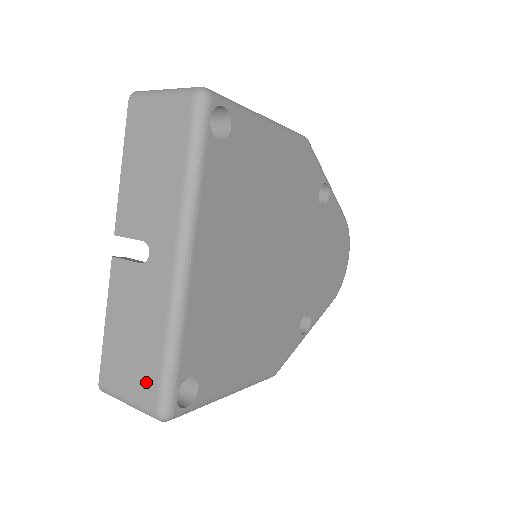
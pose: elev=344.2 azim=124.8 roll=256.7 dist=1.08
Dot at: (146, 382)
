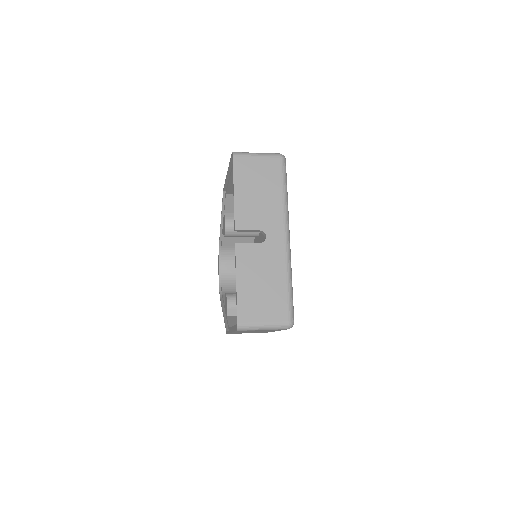
Dot at: (278, 307)
